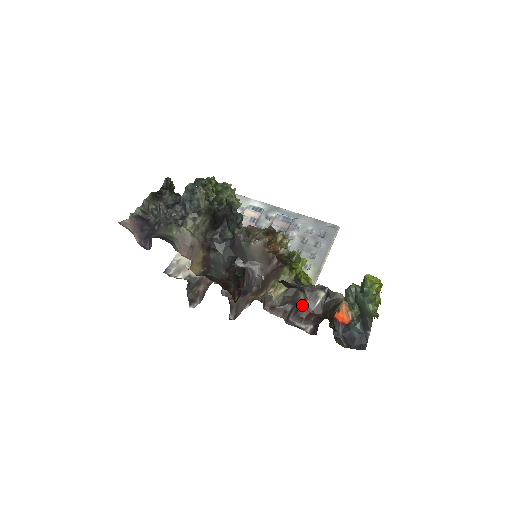
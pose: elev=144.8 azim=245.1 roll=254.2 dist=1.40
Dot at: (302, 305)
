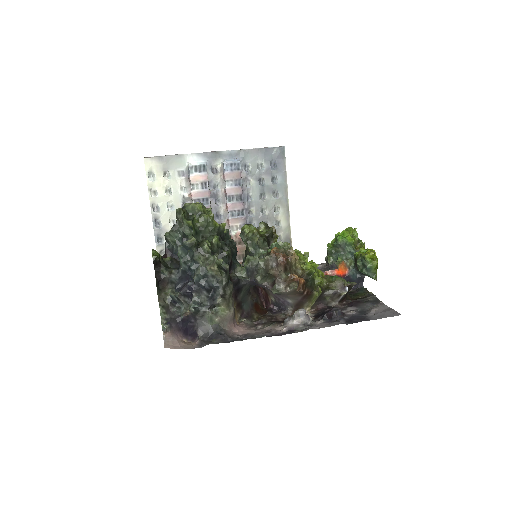
Dot at: (330, 303)
